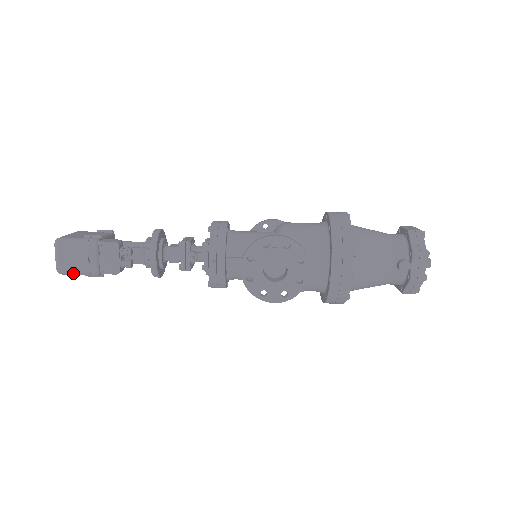
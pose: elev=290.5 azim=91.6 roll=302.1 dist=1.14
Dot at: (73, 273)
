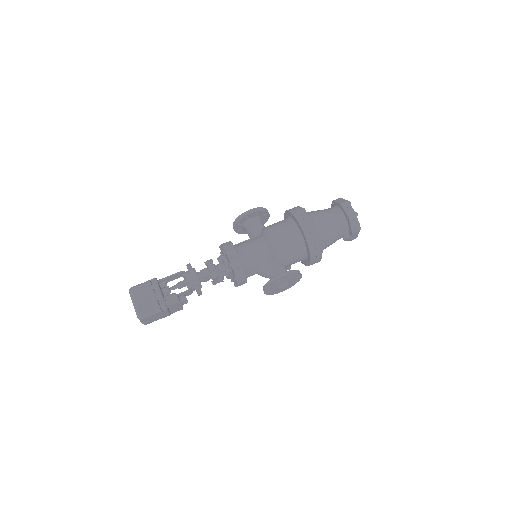
Dot at: occluded
